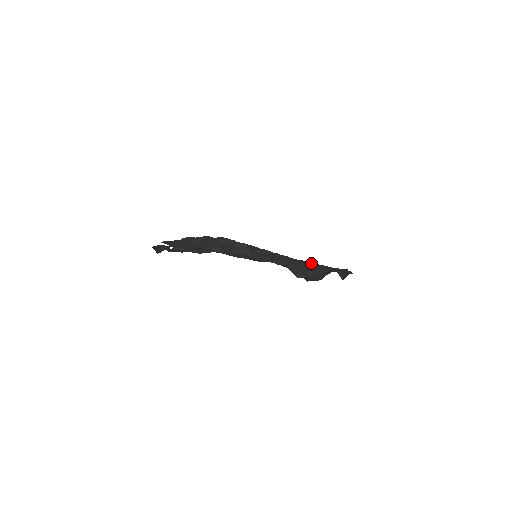
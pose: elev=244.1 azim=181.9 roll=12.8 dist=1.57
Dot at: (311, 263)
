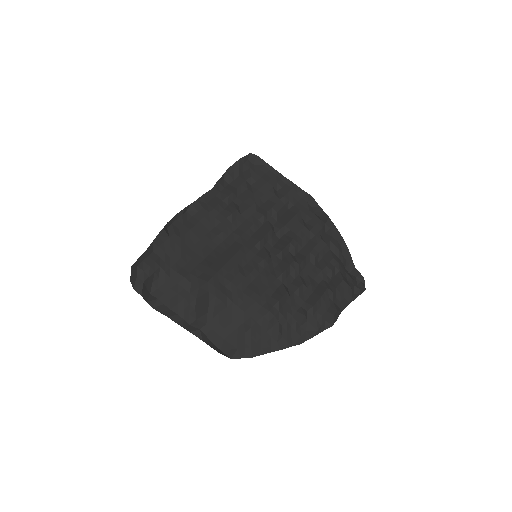
Dot at: (327, 247)
